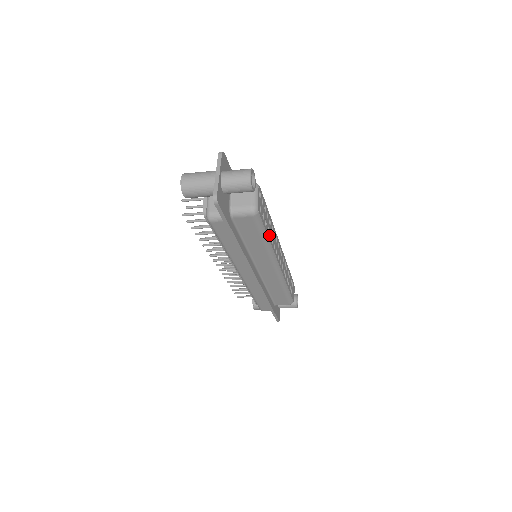
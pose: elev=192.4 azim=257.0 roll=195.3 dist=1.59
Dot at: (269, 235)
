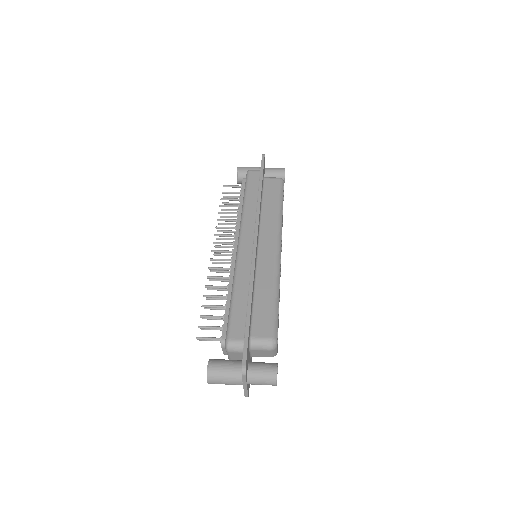
Dot at: occluded
